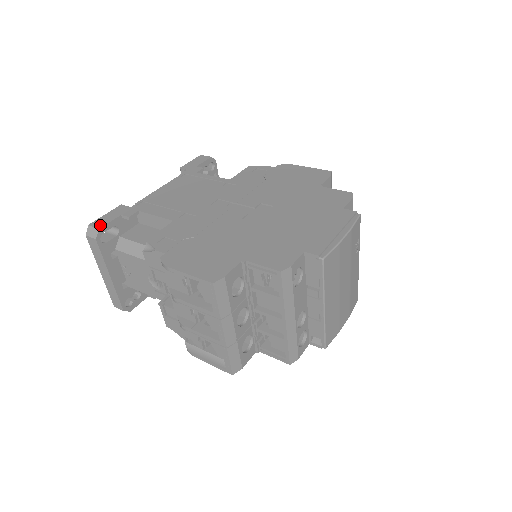
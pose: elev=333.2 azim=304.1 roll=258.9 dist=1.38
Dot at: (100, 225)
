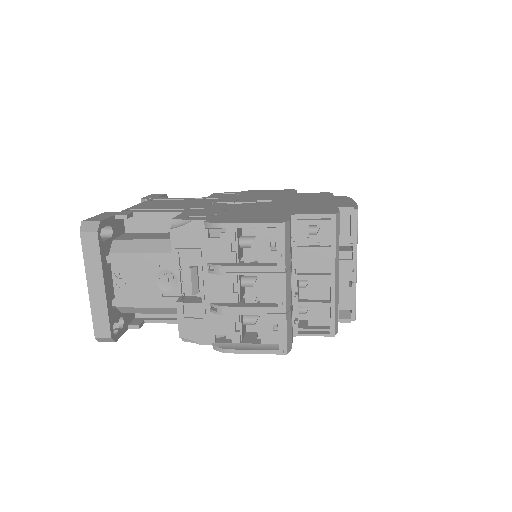
Dot at: (98, 220)
